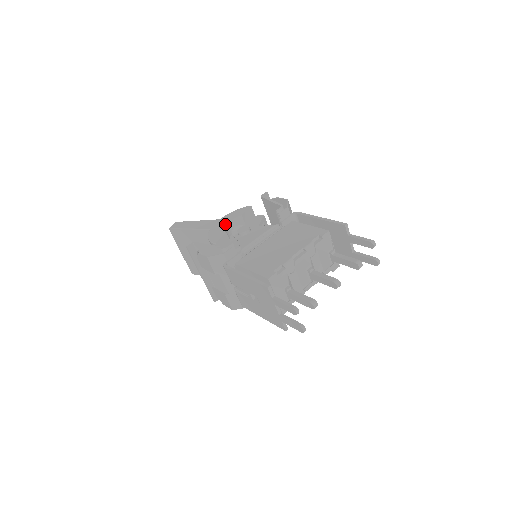
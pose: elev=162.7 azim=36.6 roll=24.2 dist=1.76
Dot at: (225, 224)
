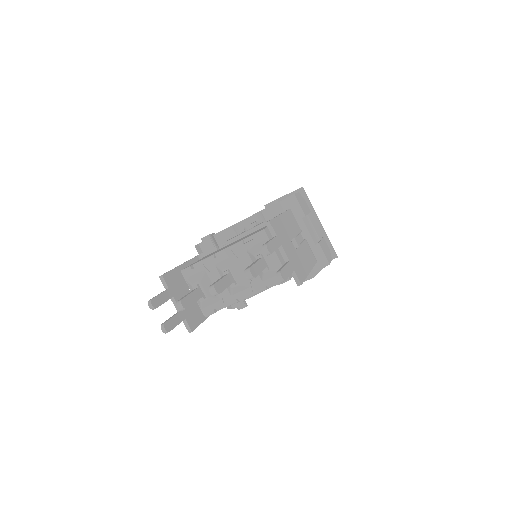
Dot at: occluded
